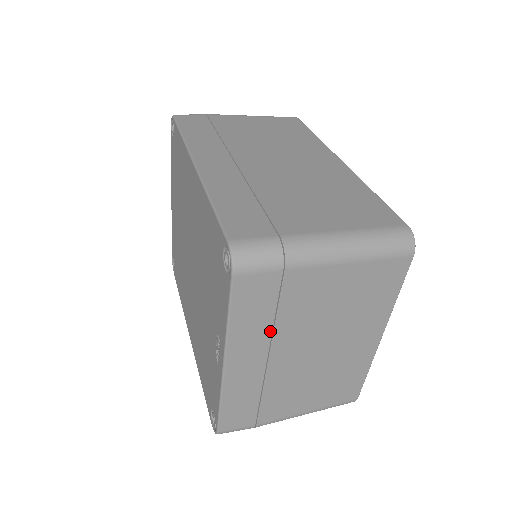
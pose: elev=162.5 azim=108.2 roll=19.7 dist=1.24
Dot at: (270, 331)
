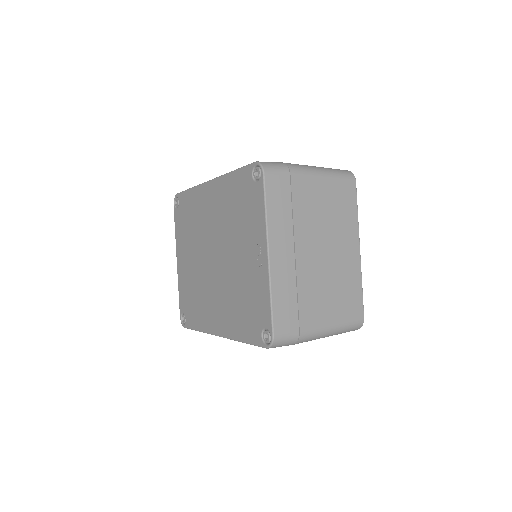
Dot at: (291, 225)
